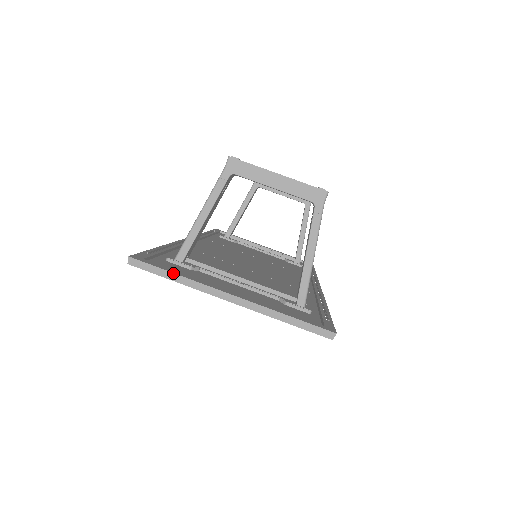
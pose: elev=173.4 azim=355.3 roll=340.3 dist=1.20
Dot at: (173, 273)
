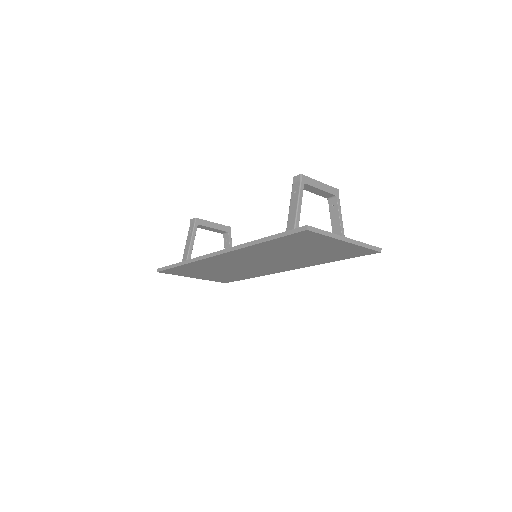
Dot at: (326, 231)
